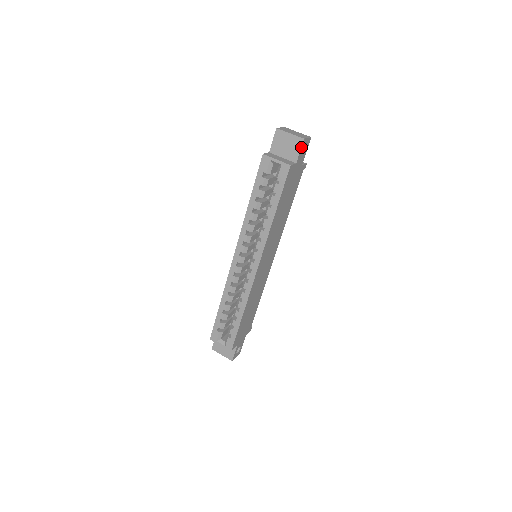
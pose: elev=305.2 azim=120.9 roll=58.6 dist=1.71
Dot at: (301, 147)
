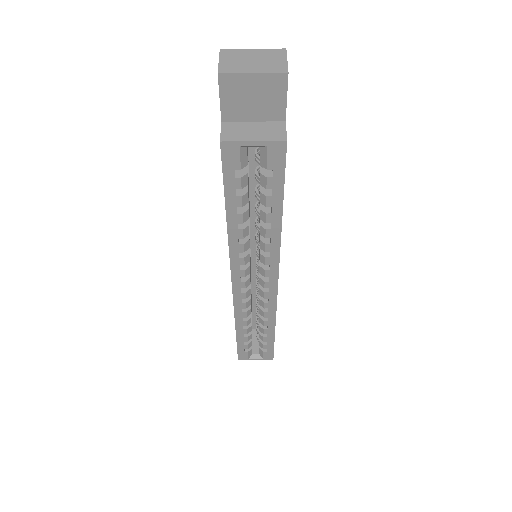
Dot at: (286, 90)
